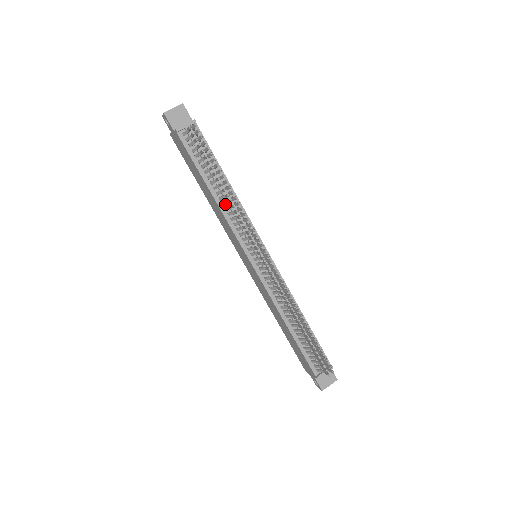
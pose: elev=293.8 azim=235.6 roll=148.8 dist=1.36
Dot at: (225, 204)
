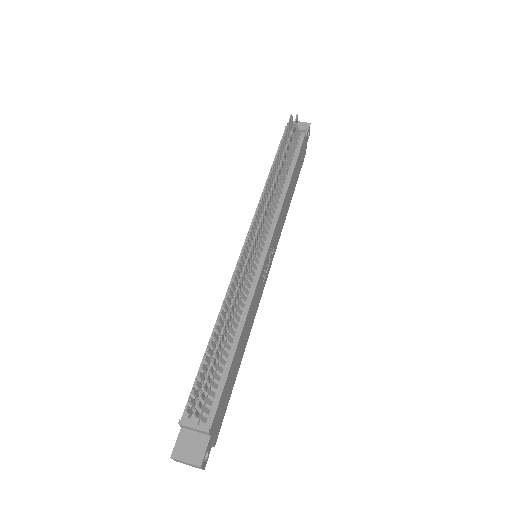
Dot at: occluded
